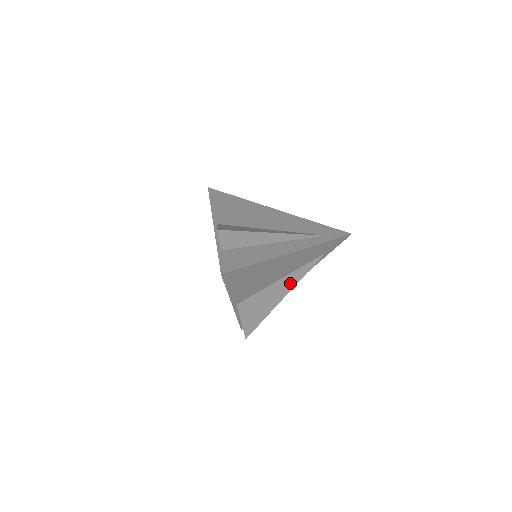
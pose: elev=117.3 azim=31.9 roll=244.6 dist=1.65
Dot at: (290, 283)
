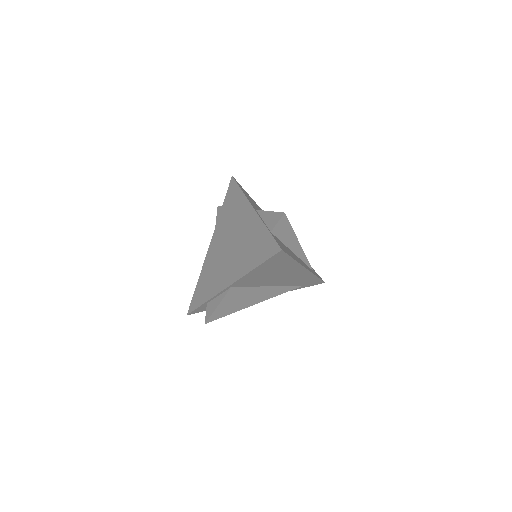
Dot at: (268, 295)
